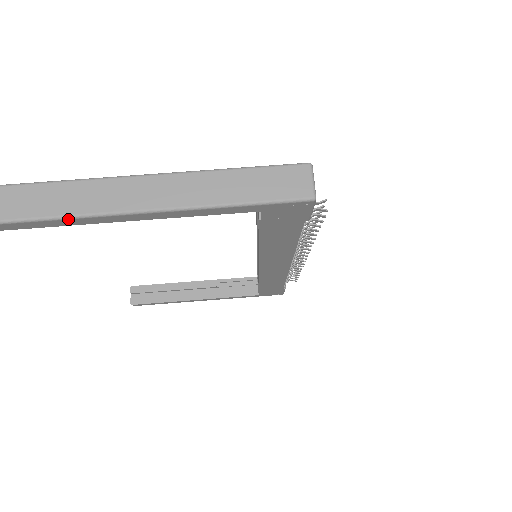
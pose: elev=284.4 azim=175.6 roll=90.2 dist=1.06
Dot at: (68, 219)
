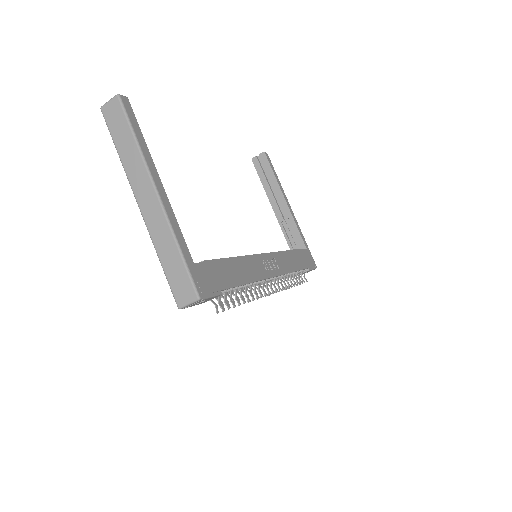
Dot at: (121, 160)
